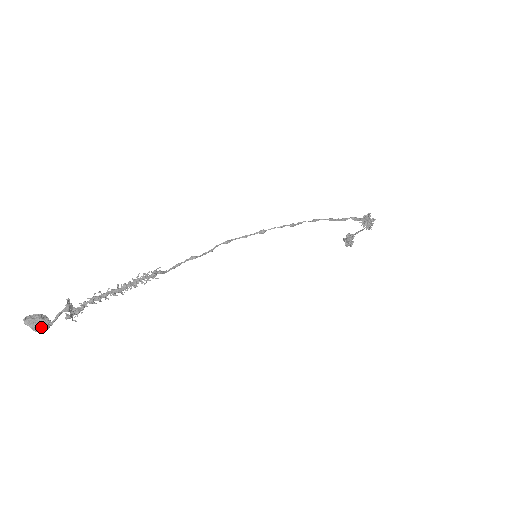
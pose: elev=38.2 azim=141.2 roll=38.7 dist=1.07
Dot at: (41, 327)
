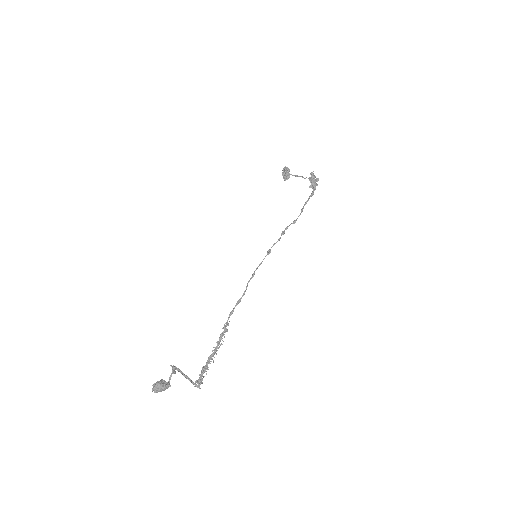
Dot at: (165, 389)
